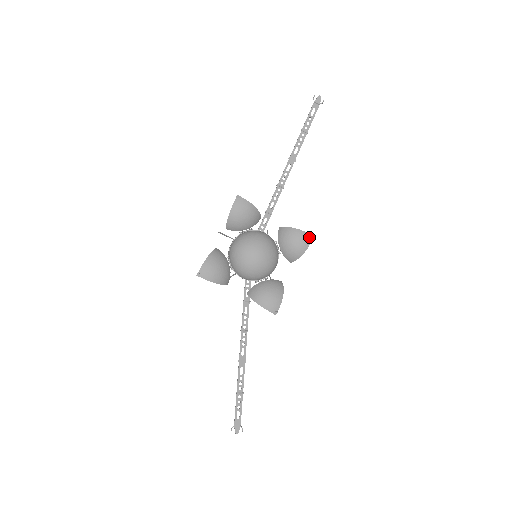
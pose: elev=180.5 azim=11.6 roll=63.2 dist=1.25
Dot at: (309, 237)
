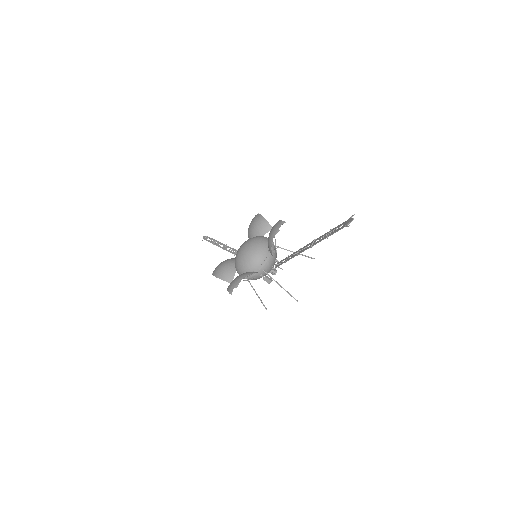
Dot at: (255, 216)
